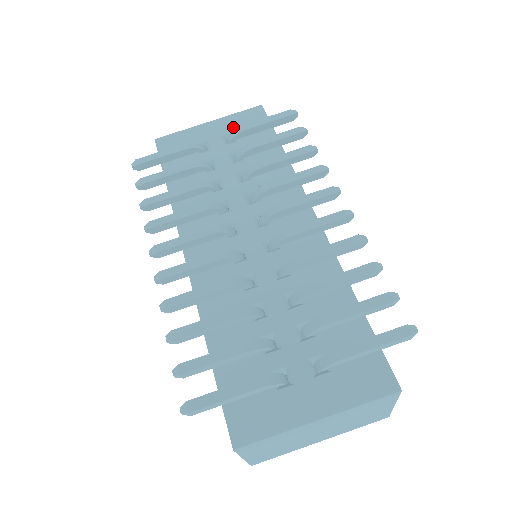
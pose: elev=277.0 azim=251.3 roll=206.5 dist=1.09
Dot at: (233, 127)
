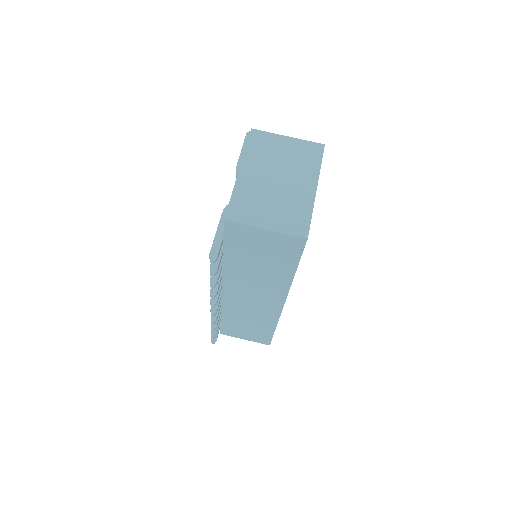
Dot at: occluded
